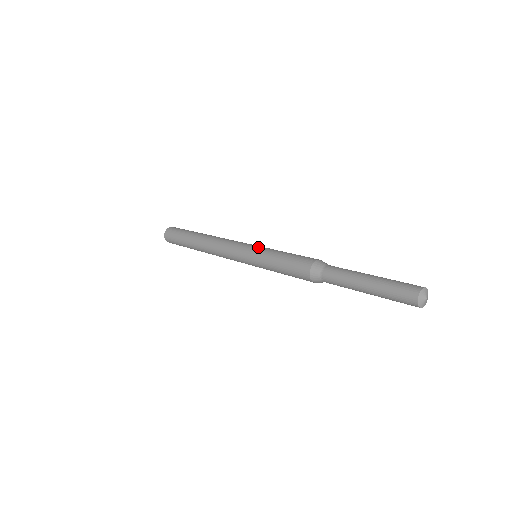
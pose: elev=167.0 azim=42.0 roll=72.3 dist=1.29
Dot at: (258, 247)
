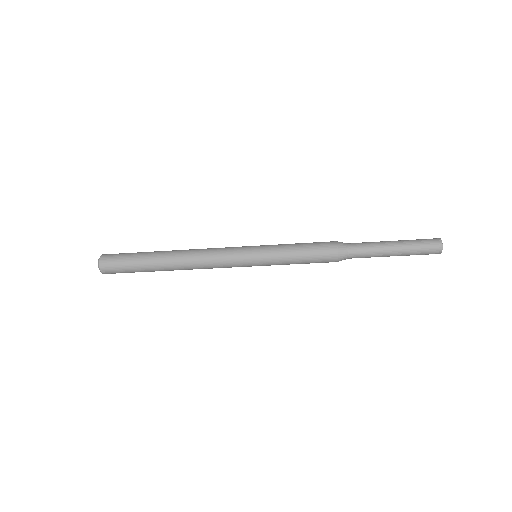
Dot at: (261, 245)
